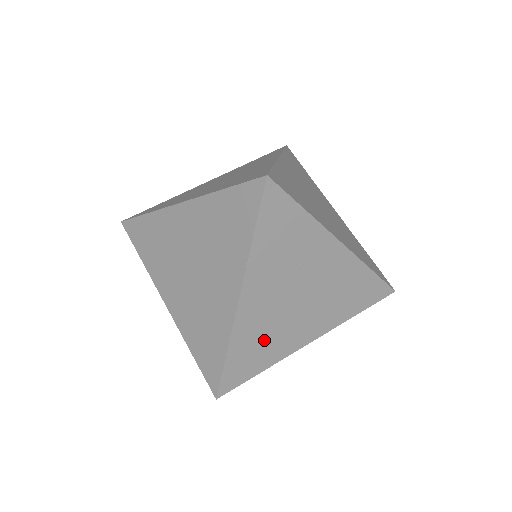
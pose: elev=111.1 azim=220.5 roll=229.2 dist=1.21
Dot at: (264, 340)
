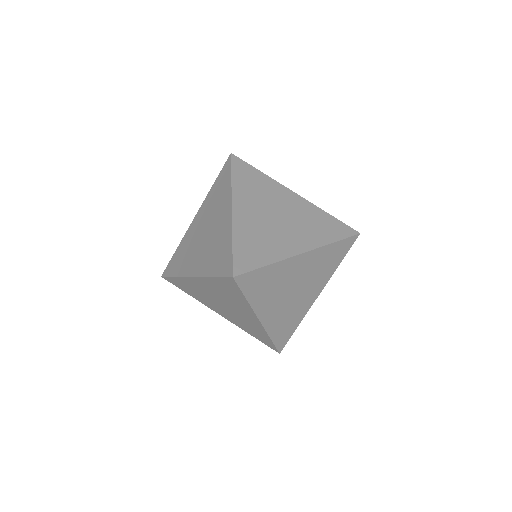
Dot at: (288, 319)
